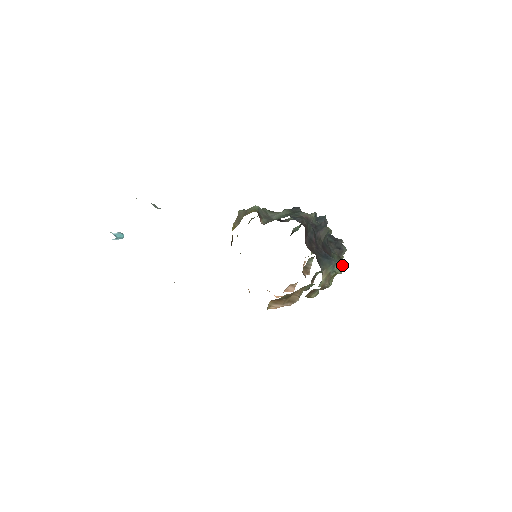
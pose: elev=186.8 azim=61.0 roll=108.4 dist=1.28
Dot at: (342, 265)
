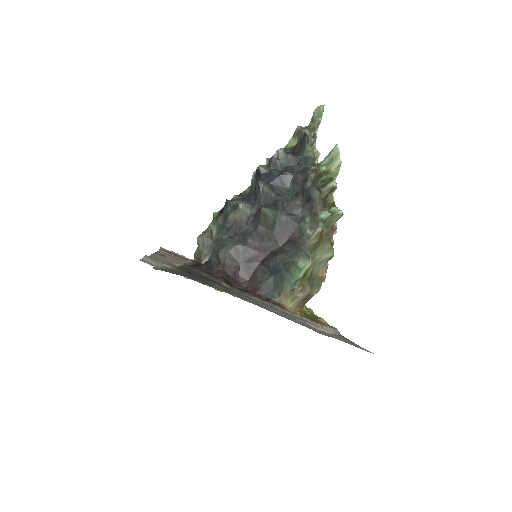
Dot at: (320, 230)
